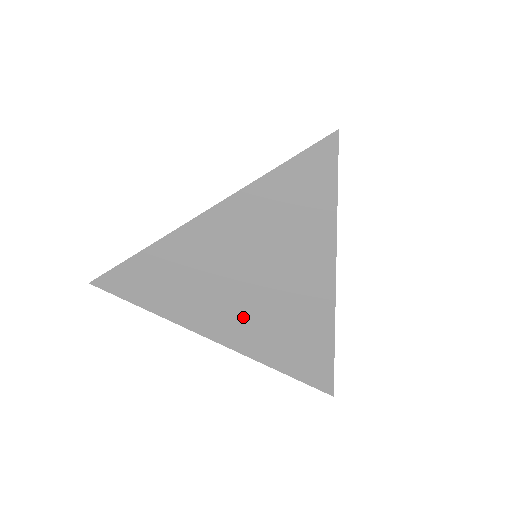
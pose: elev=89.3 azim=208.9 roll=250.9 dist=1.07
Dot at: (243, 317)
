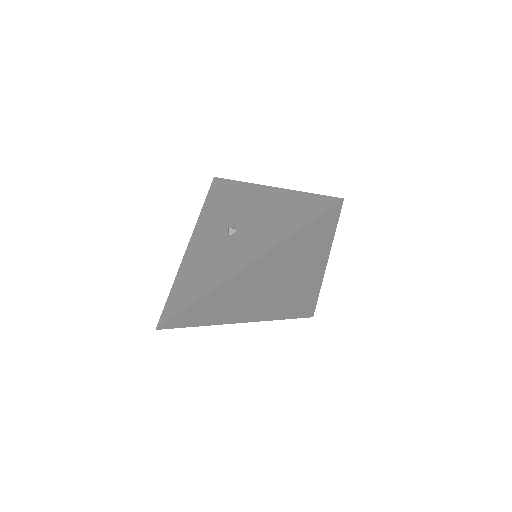
Dot at: (265, 305)
